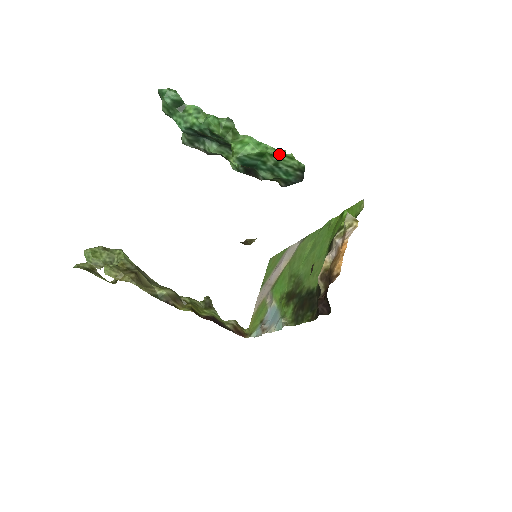
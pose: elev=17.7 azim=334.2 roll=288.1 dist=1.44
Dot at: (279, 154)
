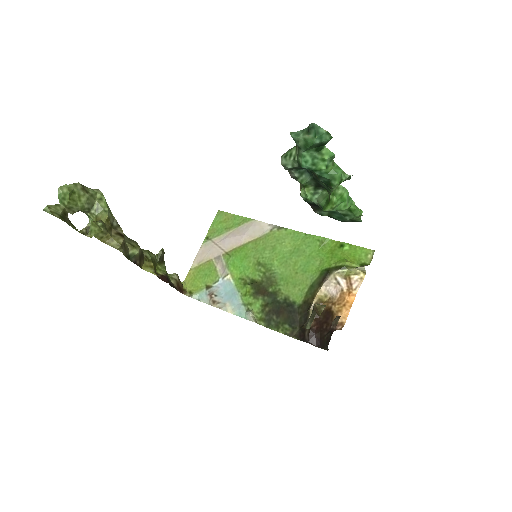
Dot at: (356, 212)
